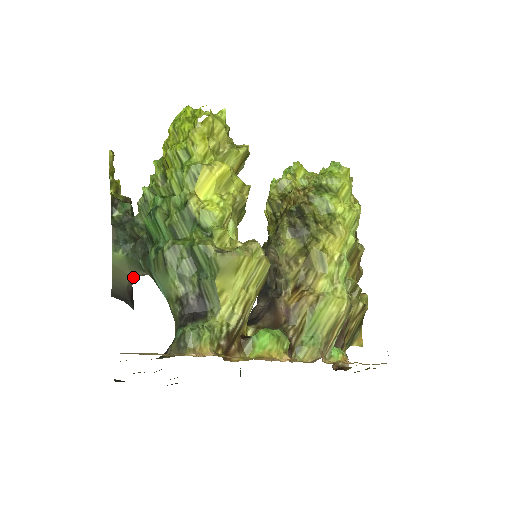
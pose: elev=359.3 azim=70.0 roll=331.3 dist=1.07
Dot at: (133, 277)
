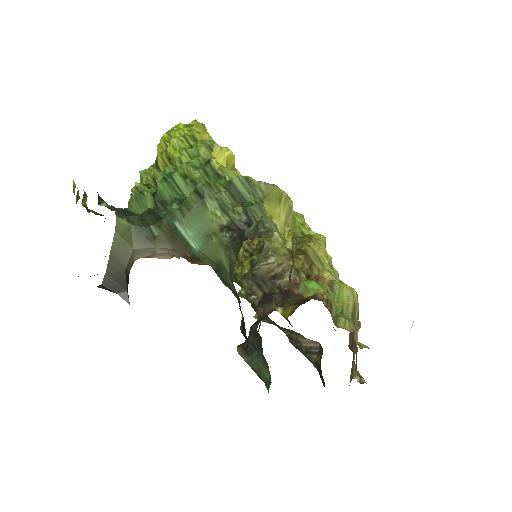
Dot at: (134, 256)
